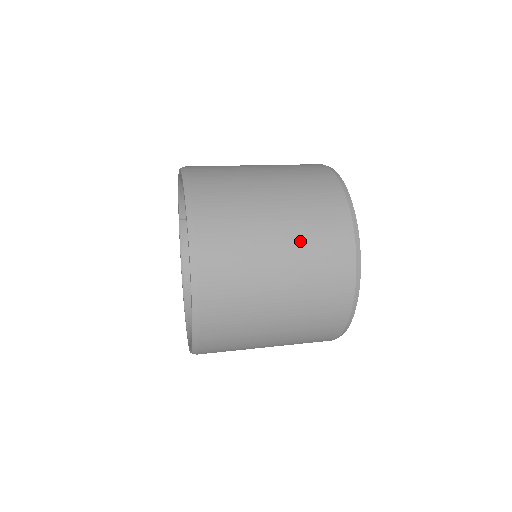
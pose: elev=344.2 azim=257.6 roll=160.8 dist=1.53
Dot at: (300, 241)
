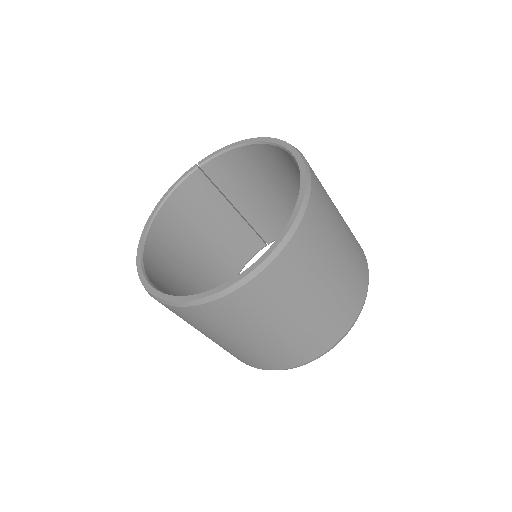
Dot at: (344, 280)
